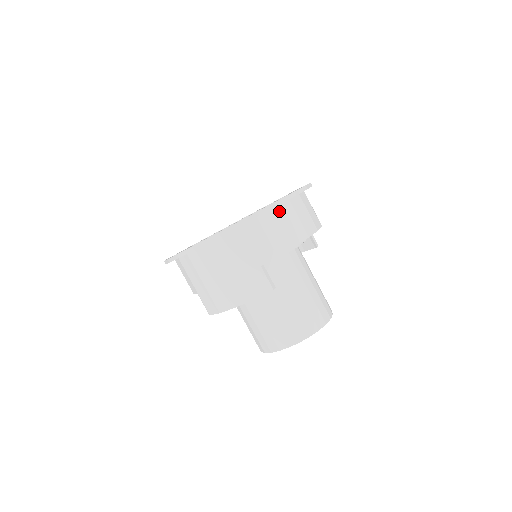
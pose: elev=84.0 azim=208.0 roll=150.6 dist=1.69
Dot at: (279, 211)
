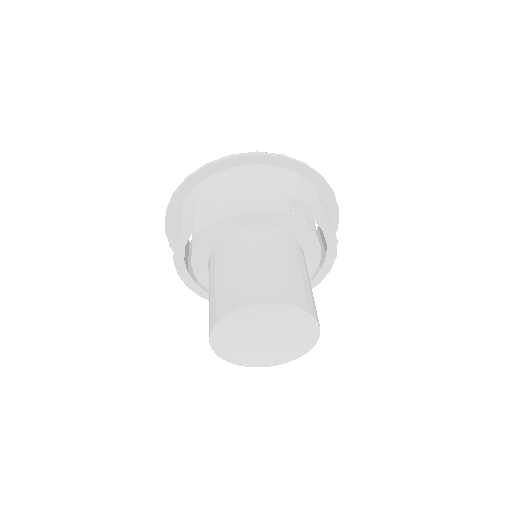
Dot at: (316, 190)
